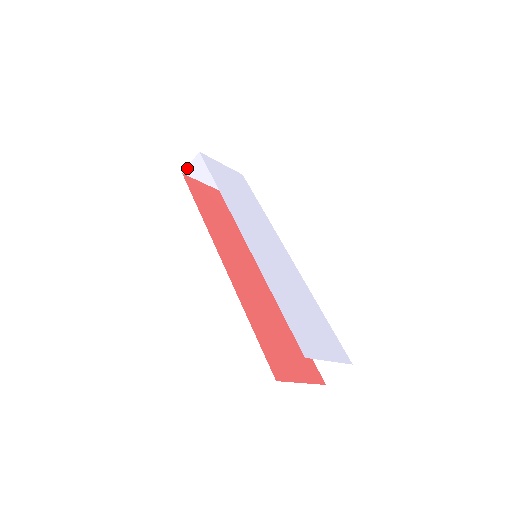
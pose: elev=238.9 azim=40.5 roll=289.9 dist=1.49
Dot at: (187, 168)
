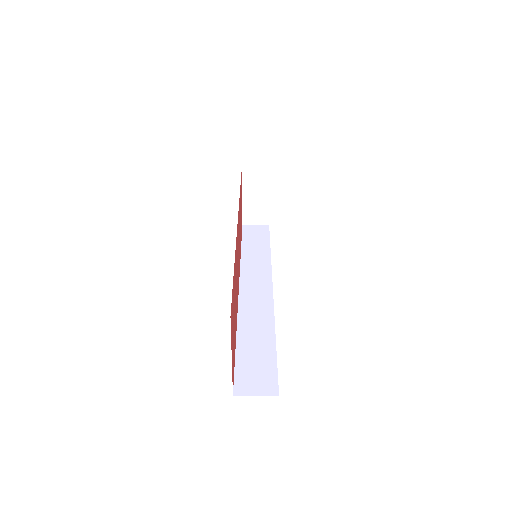
Dot at: (249, 171)
